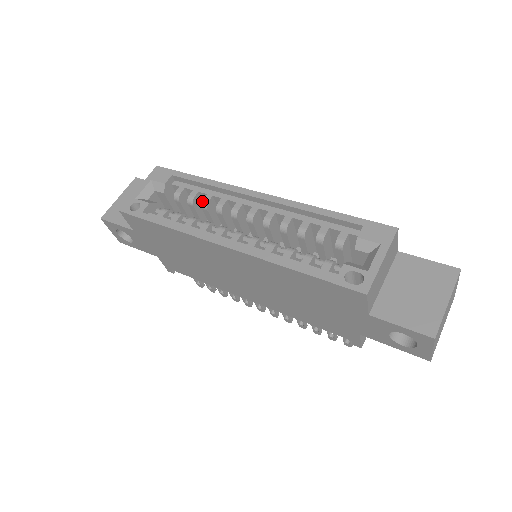
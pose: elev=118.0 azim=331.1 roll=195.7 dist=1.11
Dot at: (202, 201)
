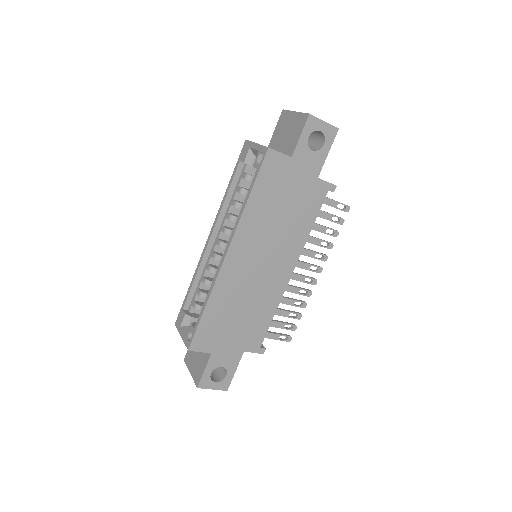
Dot at: occluded
